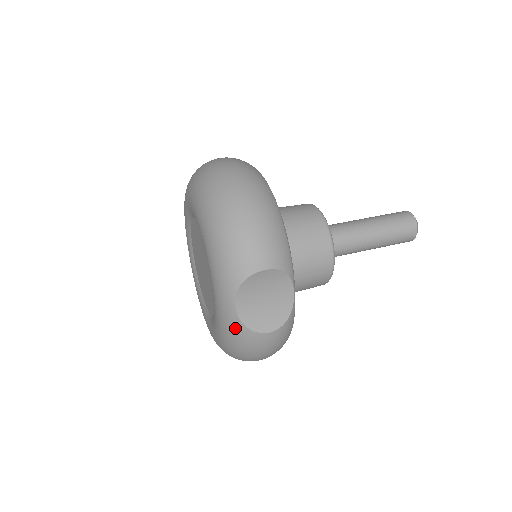
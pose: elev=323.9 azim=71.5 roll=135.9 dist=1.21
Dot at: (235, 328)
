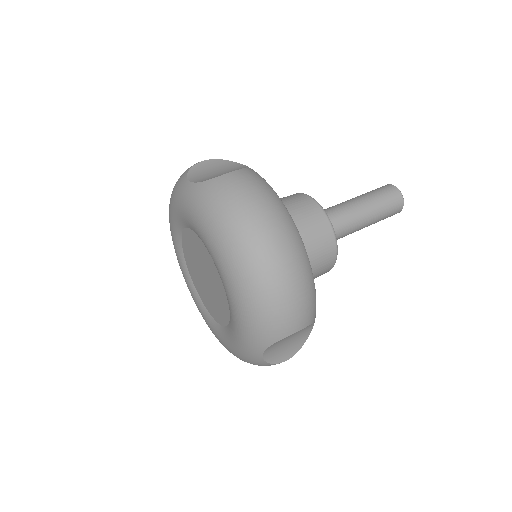
Dot at: (256, 362)
